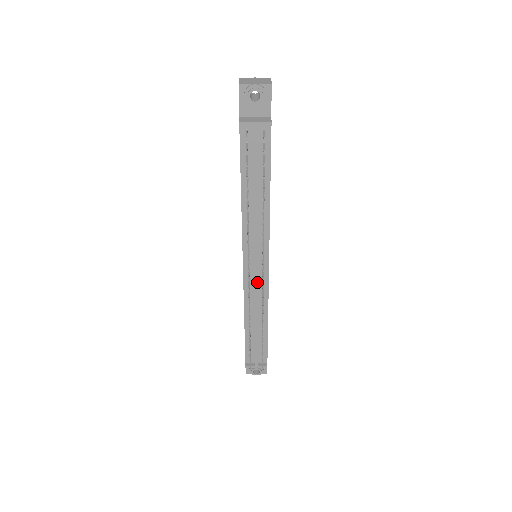
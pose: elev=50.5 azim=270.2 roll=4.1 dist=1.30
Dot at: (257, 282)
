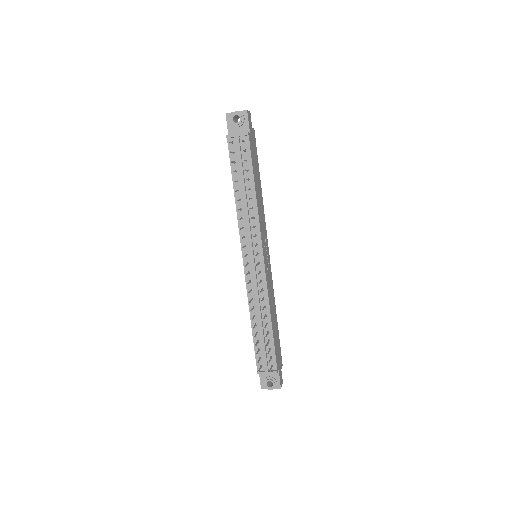
Dot at: (255, 273)
